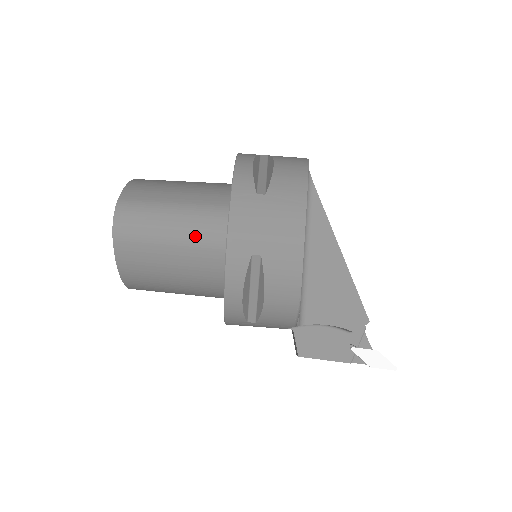
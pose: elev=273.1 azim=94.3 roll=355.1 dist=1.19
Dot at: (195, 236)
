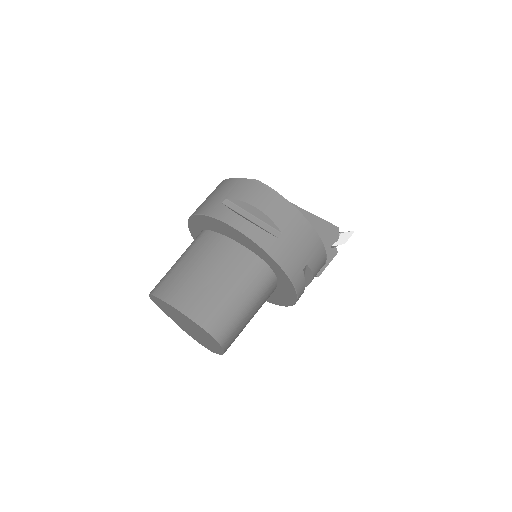
Dot at: (259, 292)
